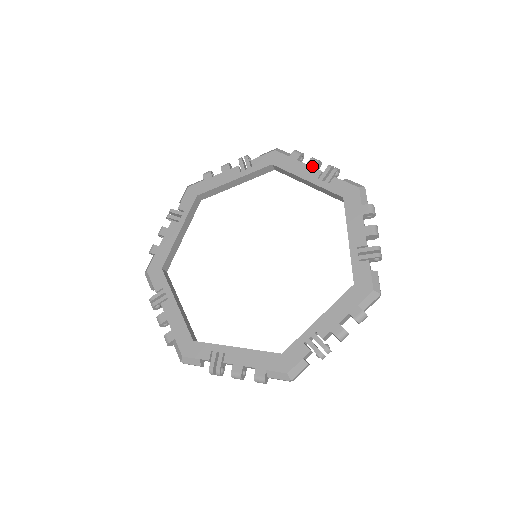
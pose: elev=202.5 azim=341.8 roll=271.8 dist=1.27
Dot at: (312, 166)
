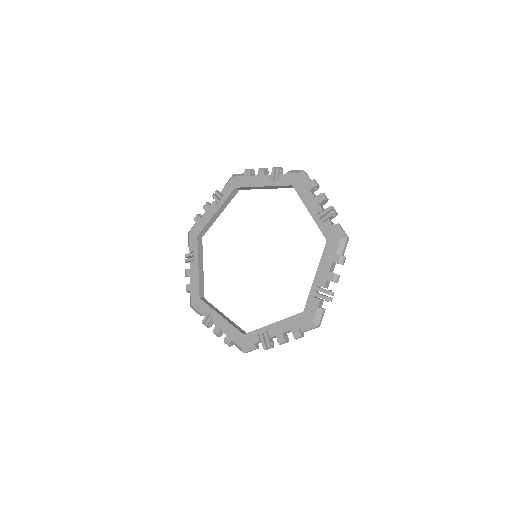
Dot at: (318, 201)
